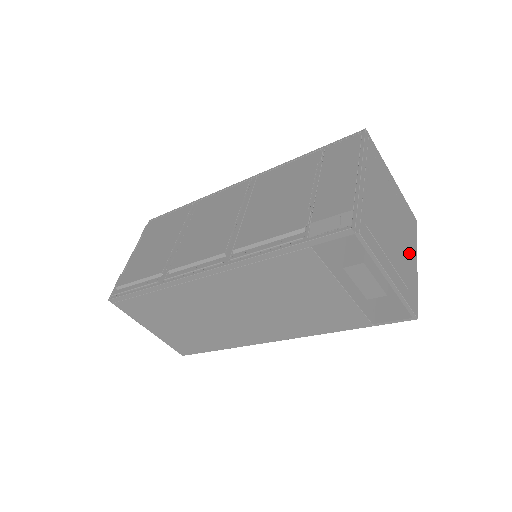
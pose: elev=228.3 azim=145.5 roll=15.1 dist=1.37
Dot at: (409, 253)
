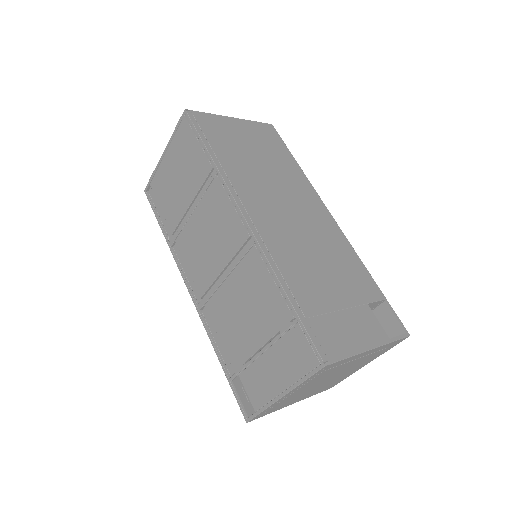
Dot at: (354, 369)
